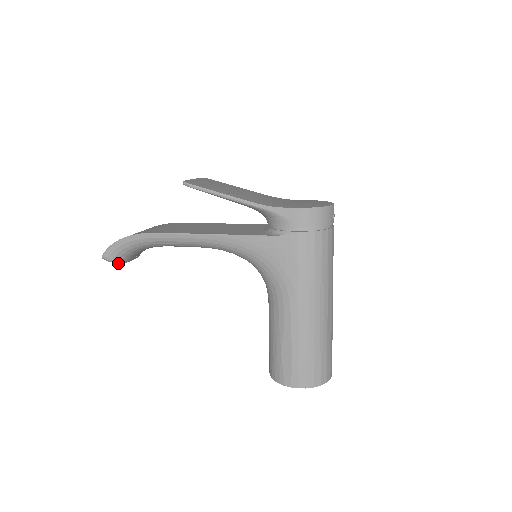
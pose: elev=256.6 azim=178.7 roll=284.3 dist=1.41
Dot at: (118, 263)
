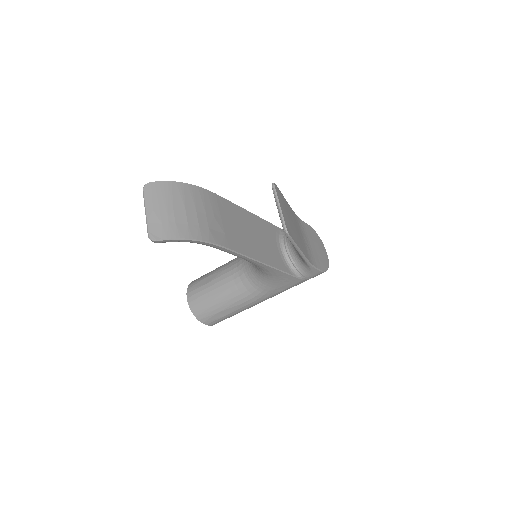
Dot at: occluded
